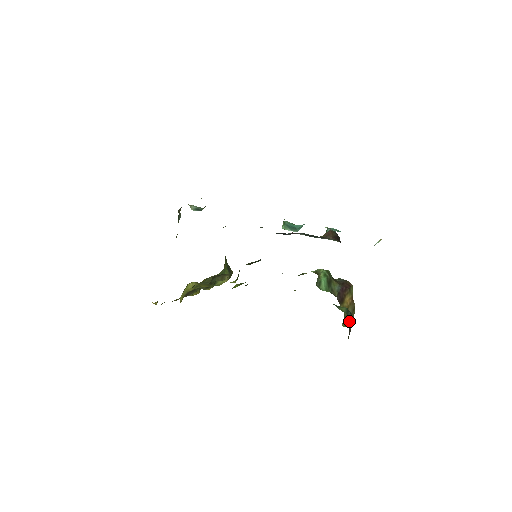
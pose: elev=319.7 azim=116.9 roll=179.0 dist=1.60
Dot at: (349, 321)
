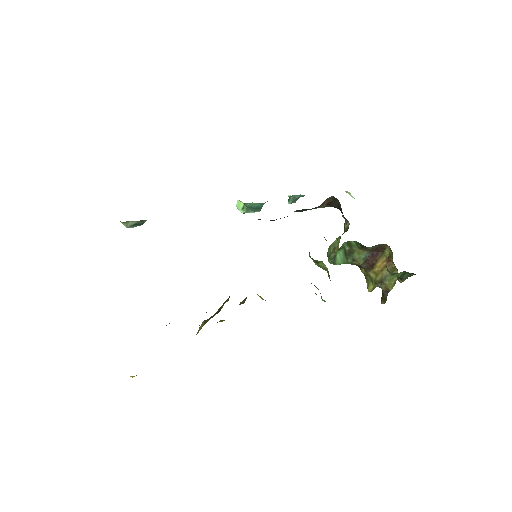
Dot at: (388, 284)
